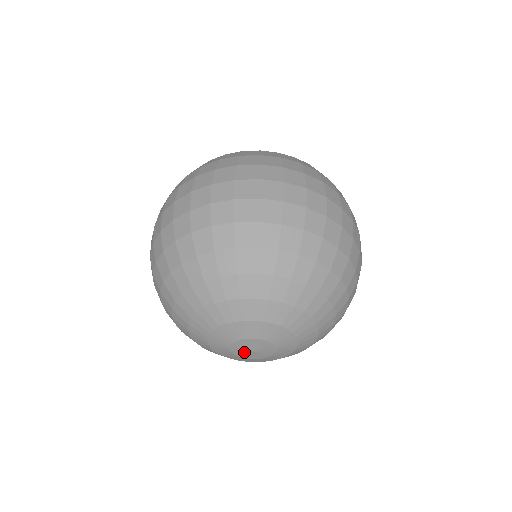
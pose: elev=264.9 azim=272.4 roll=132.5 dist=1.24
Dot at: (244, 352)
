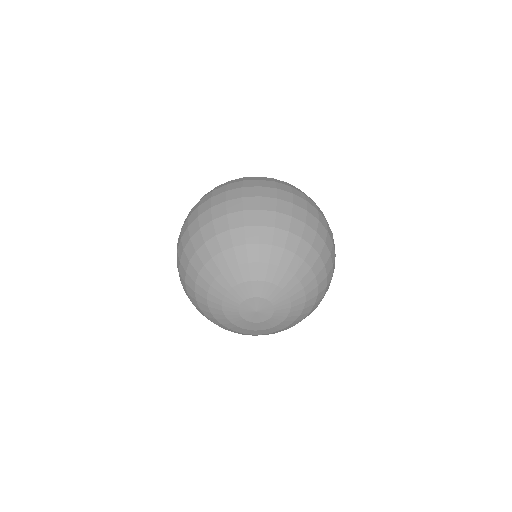
Dot at: (250, 308)
